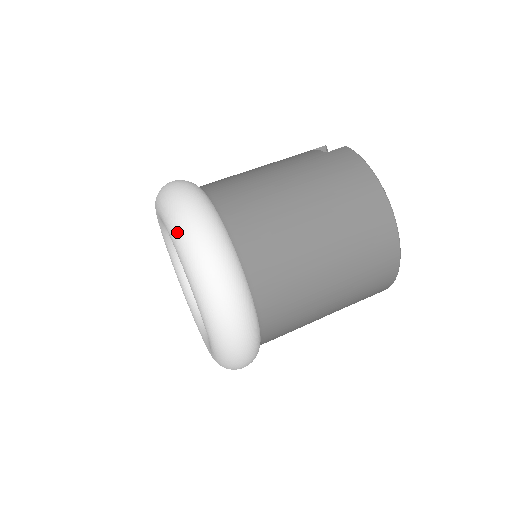
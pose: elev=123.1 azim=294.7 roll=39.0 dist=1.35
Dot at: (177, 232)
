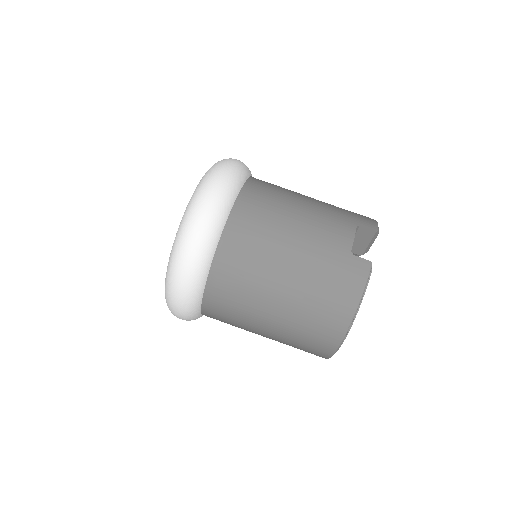
Dot at: (178, 237)
